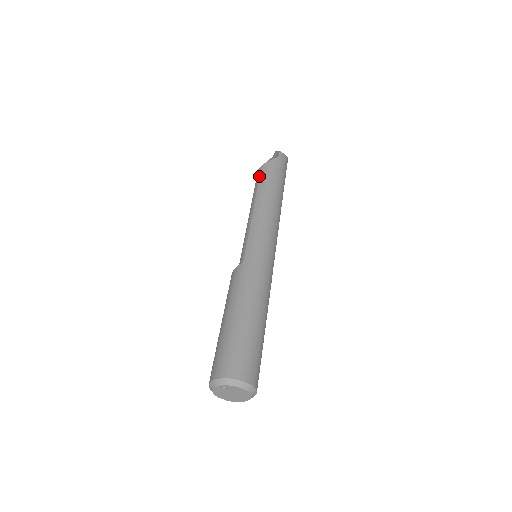
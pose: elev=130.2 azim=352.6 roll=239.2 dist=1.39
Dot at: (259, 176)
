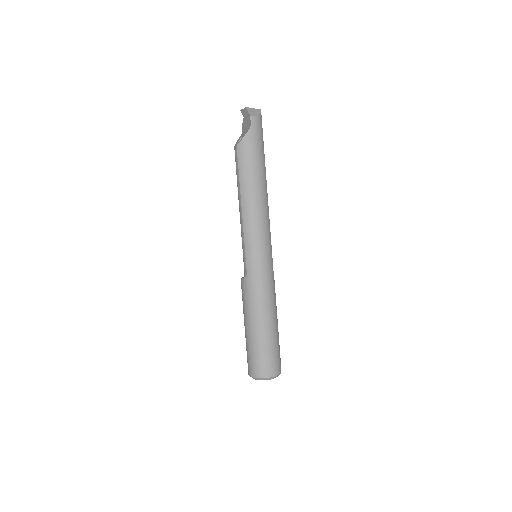
Dot at: (237, 163)
